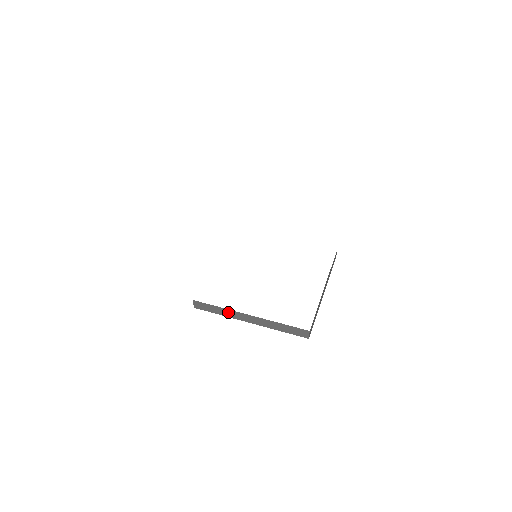
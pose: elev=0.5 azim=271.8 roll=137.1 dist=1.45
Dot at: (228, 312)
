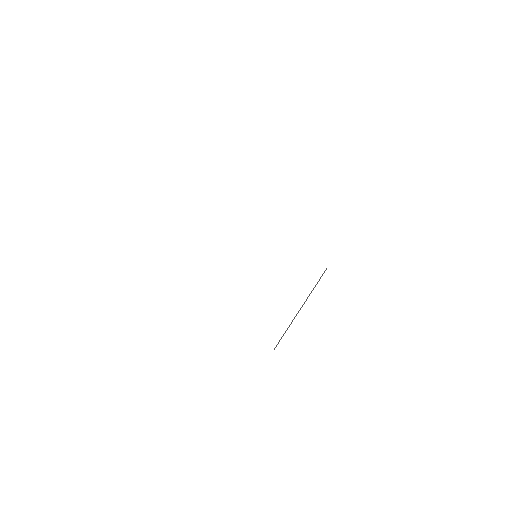
Dot at: occluded
